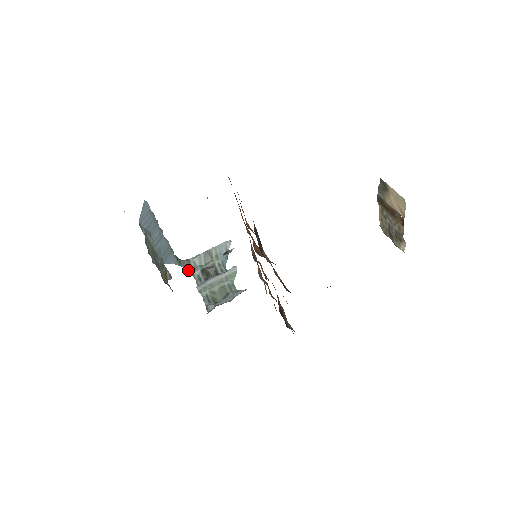
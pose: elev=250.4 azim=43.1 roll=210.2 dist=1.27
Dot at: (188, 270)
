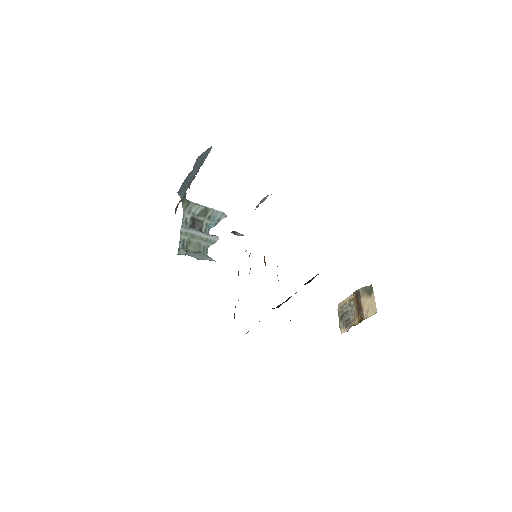
Dot at: (183, 209)
